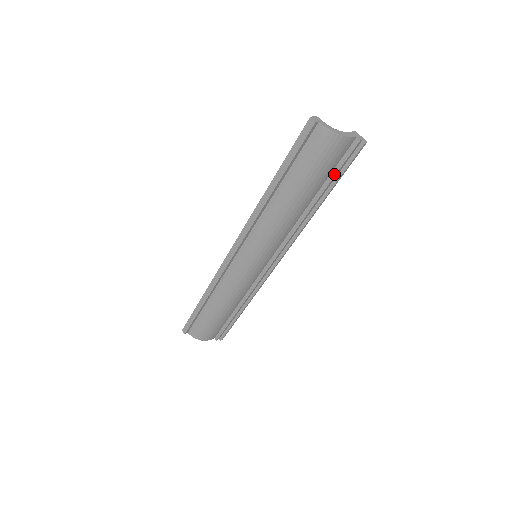
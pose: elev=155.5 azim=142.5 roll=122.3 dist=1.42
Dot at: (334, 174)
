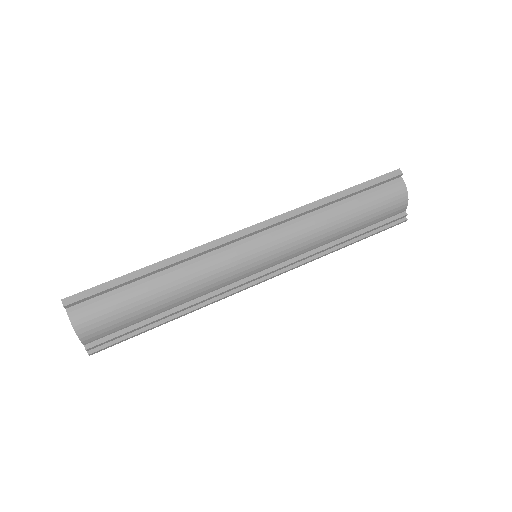
Dot at: (375, 226)
